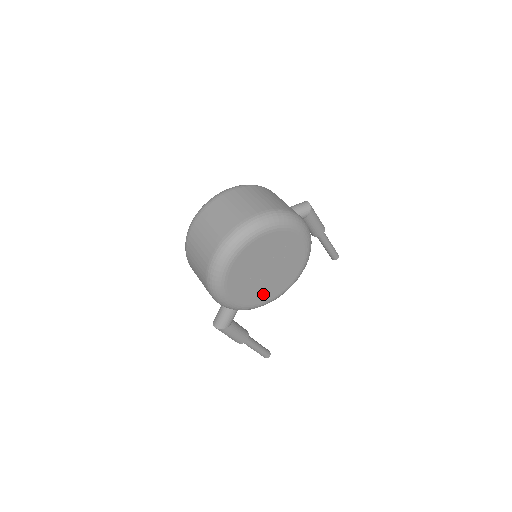
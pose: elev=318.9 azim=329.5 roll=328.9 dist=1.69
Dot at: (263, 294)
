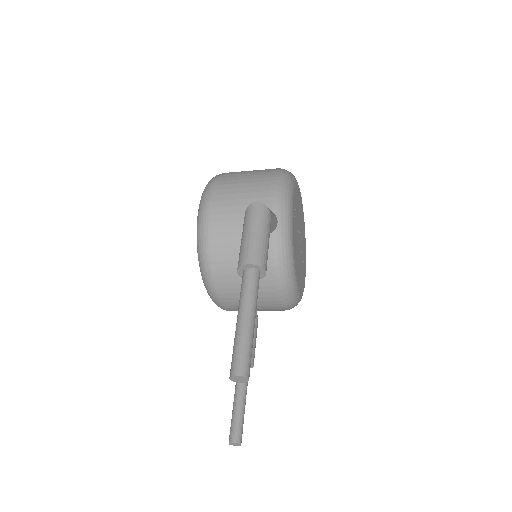
Dot at: (295, 249)
